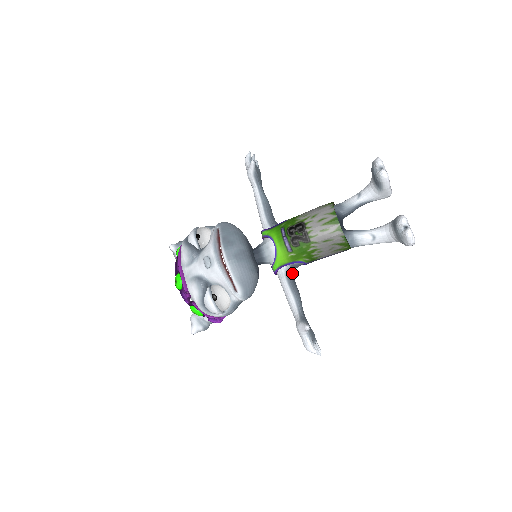
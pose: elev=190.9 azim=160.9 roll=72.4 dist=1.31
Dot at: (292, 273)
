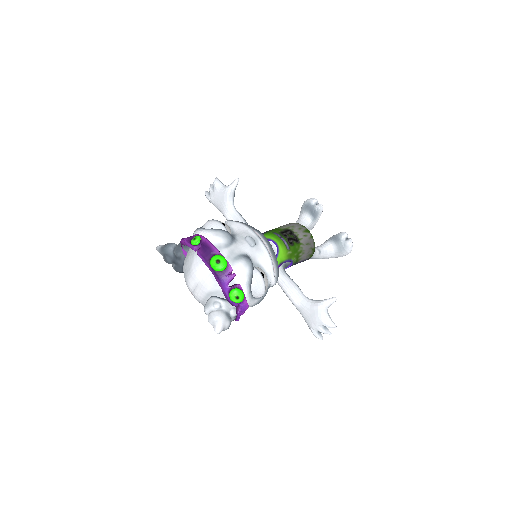
Dot at: occluded
